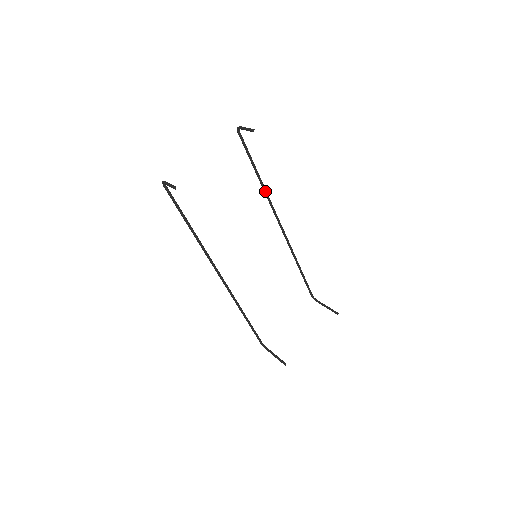
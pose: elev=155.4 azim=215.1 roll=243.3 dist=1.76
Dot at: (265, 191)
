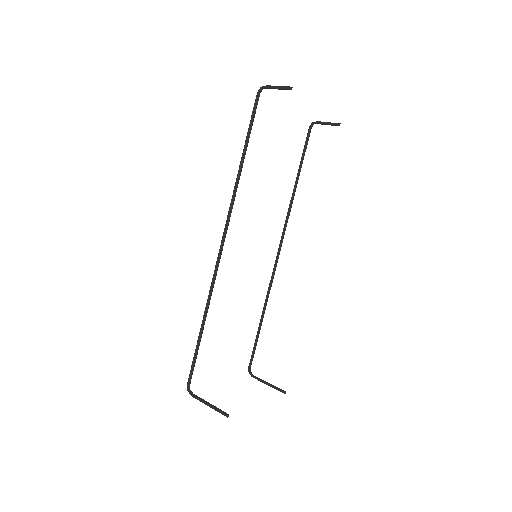
Dot at: (292, 201)
